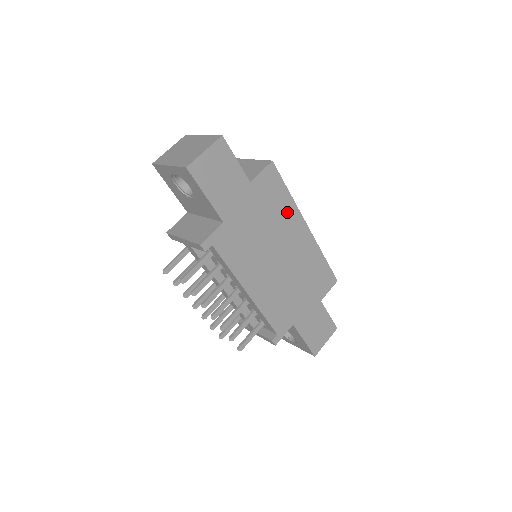
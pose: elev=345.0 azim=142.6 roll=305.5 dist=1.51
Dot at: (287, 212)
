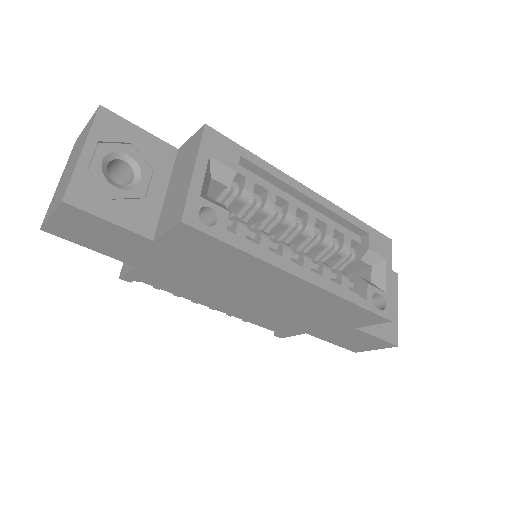
Dot at: (248, 266)
